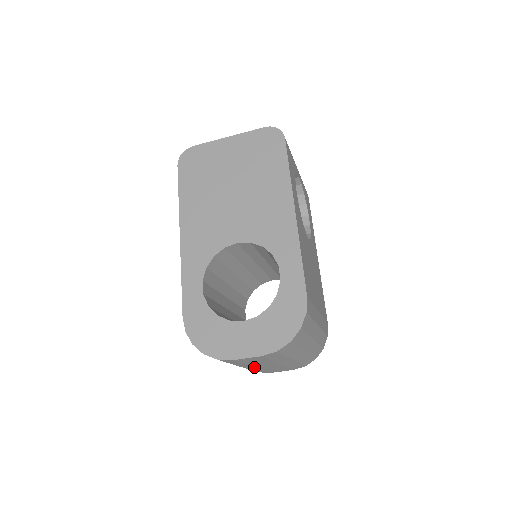
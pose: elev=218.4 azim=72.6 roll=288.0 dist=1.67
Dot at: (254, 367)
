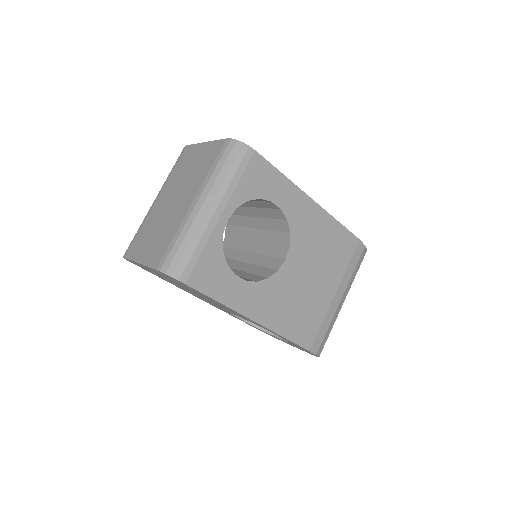
Dot at: occluded
